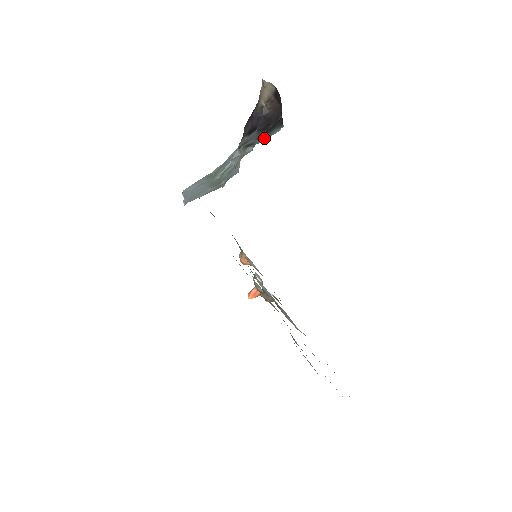
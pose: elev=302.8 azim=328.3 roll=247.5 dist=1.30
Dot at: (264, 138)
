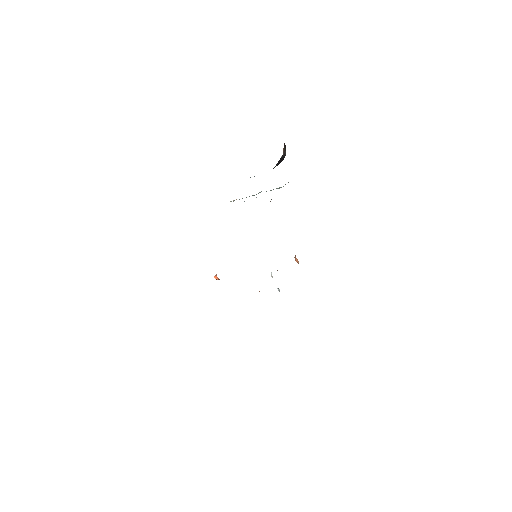
Dot at: occluded
